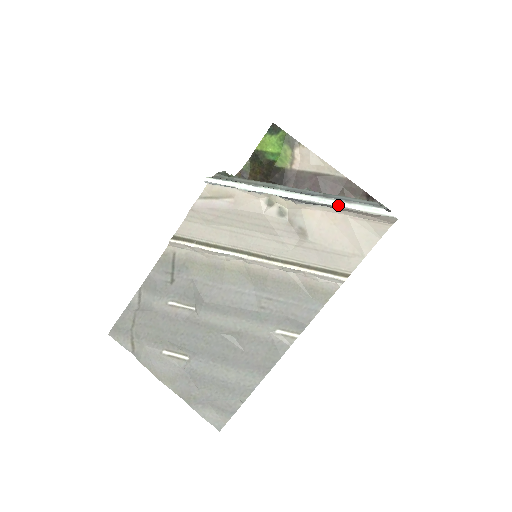
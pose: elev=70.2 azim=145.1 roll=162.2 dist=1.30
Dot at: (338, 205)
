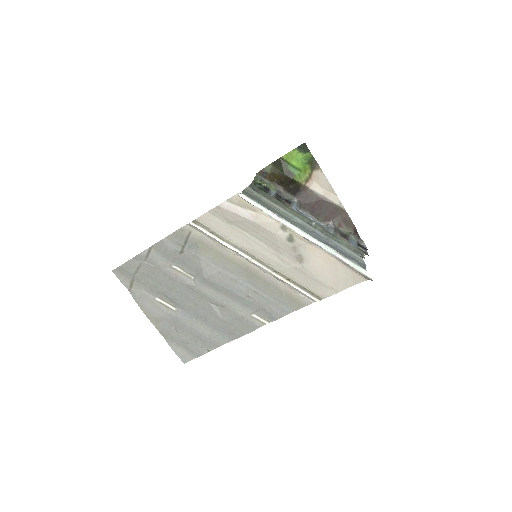
Dot at: (336, 255)
